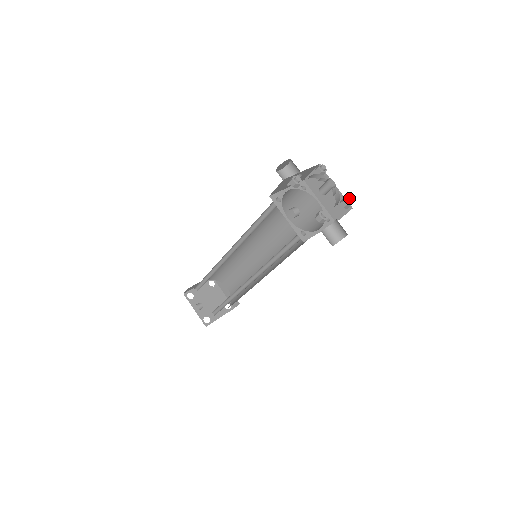
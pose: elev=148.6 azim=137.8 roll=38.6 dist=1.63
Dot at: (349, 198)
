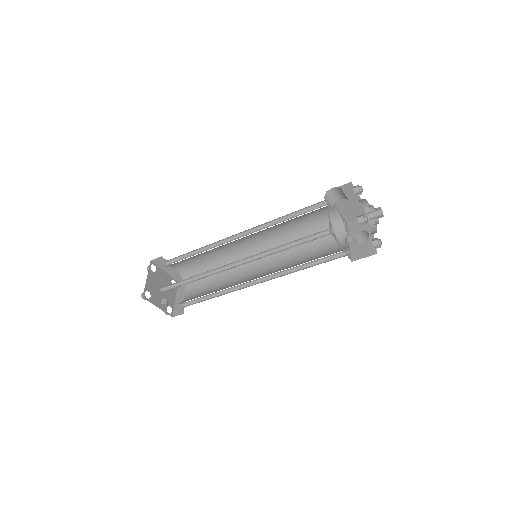
Dot at: occluded
